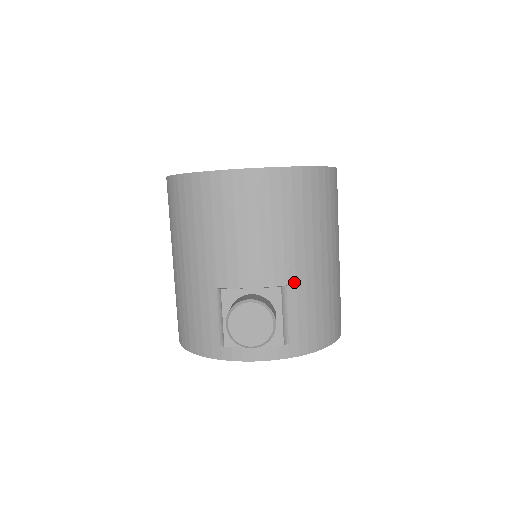
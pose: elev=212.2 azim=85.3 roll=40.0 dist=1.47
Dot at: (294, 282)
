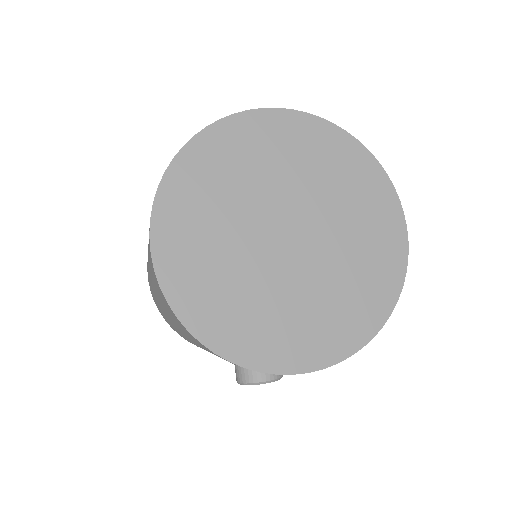
Dot at: occluded
